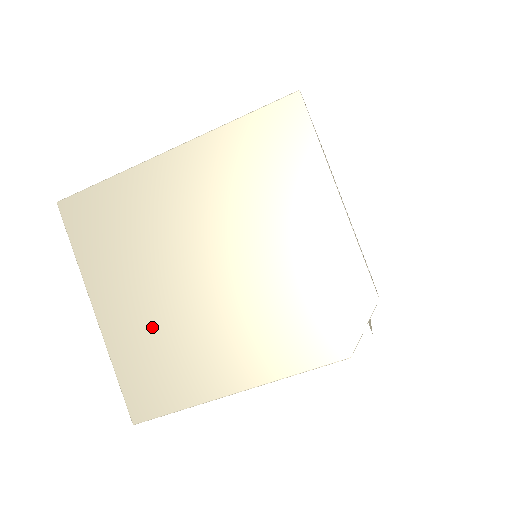
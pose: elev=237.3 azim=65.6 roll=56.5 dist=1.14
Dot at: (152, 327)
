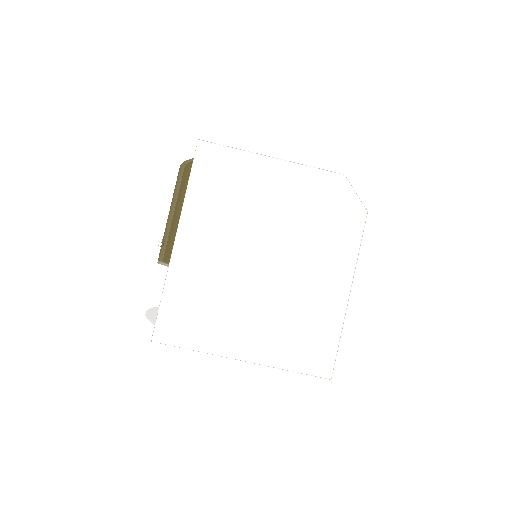
Dot at: (277, 325)
